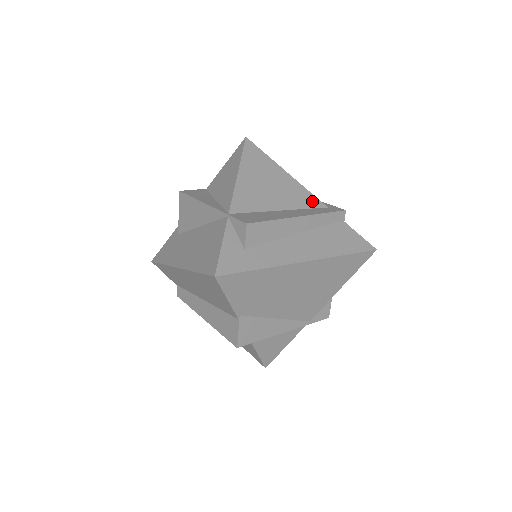
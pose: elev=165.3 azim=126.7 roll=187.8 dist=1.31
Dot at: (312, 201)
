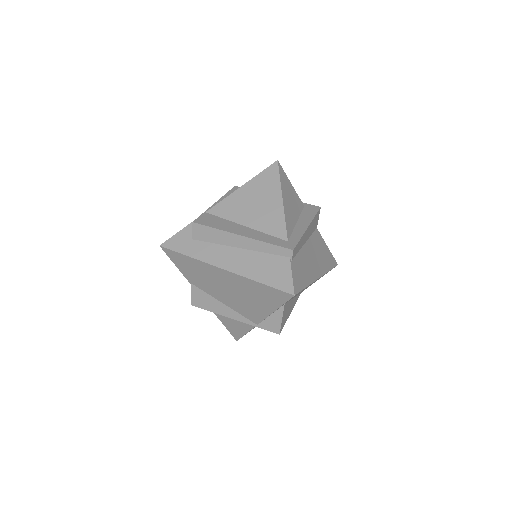
Dot at: (279, 230)
